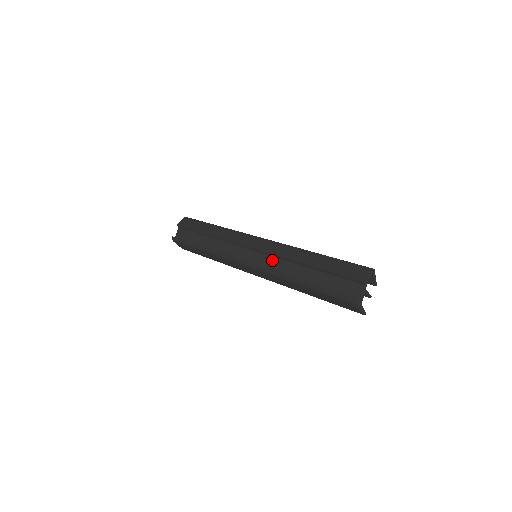
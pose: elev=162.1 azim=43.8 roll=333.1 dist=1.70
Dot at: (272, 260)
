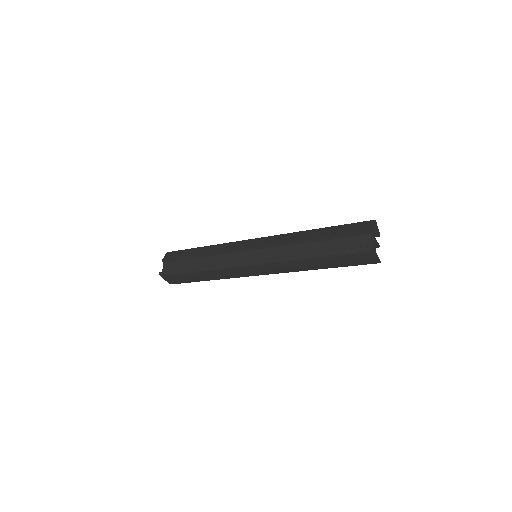
Dot at: (276, 250)
